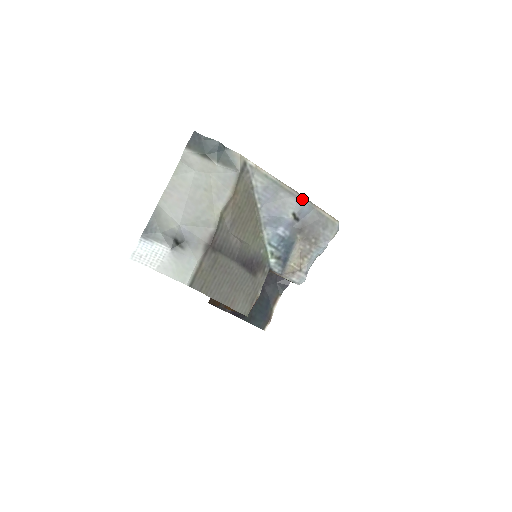
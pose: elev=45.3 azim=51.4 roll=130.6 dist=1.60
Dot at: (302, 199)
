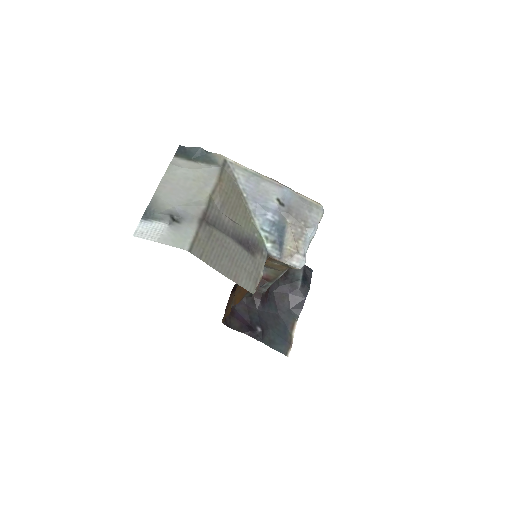
Dot at: (282, 186)
